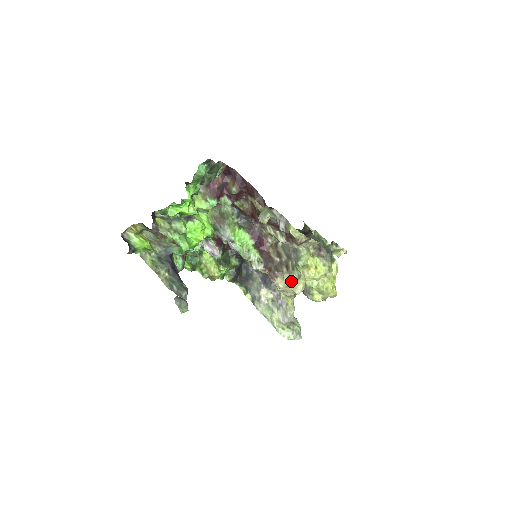
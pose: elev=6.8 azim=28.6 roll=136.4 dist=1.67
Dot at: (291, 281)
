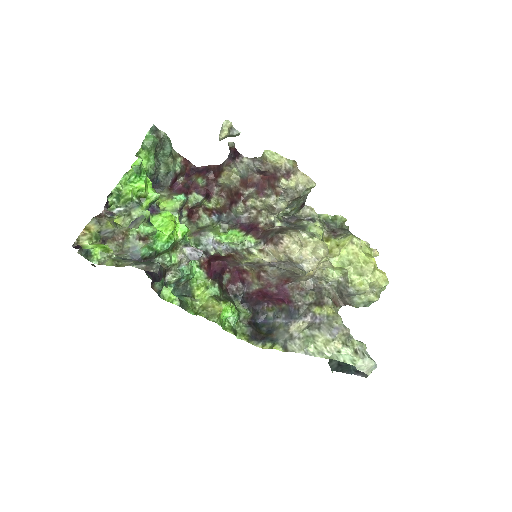
Dot at: (304, 242)
